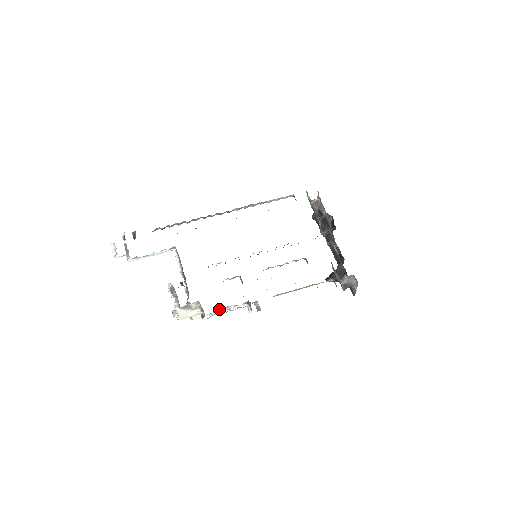
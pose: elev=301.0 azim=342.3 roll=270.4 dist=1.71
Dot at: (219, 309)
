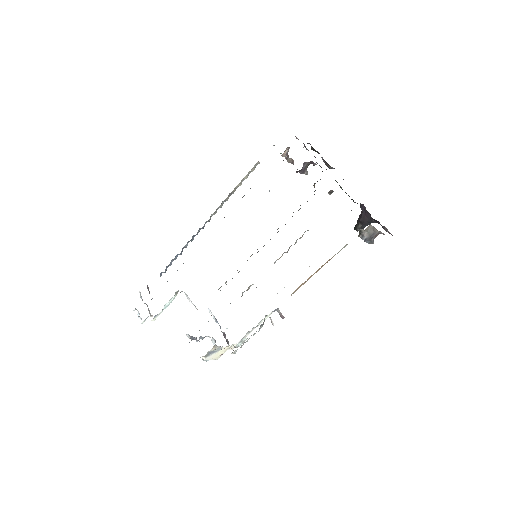
Dot at: occluded
